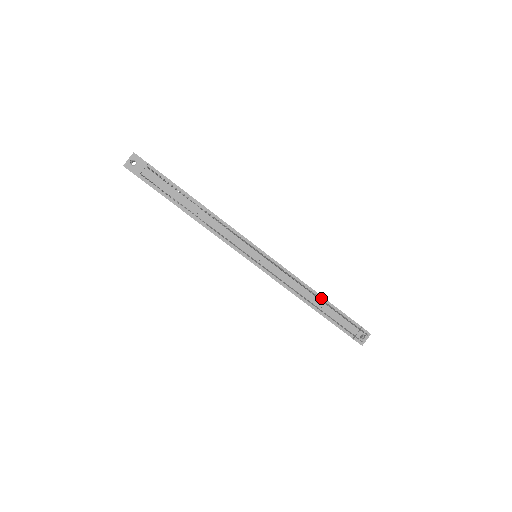
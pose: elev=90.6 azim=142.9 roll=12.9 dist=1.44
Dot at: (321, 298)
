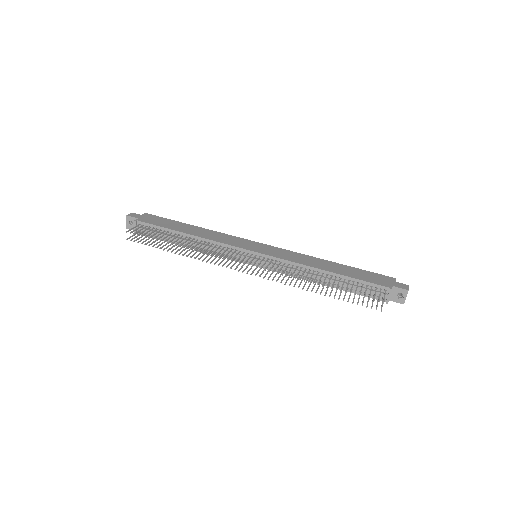
Dot at: (331, 274)
